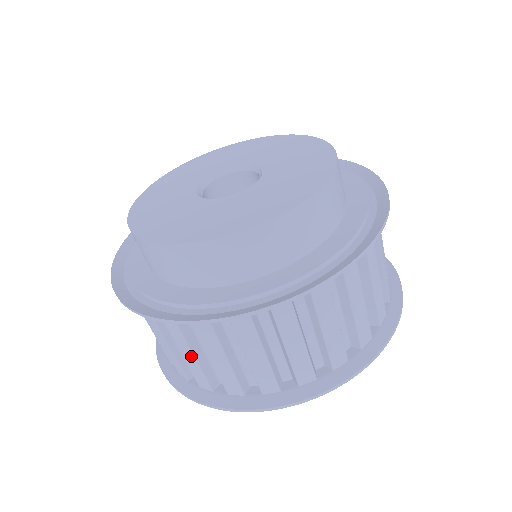
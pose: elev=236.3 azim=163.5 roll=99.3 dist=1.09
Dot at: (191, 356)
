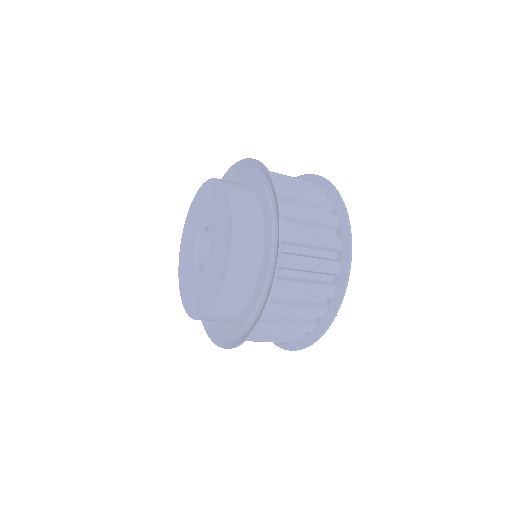
Dot at: (287, 326)
